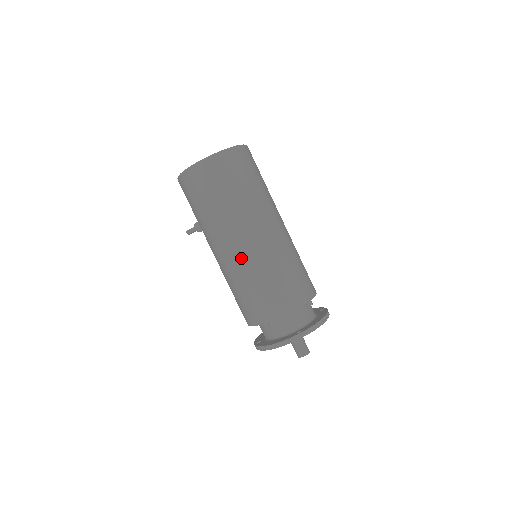
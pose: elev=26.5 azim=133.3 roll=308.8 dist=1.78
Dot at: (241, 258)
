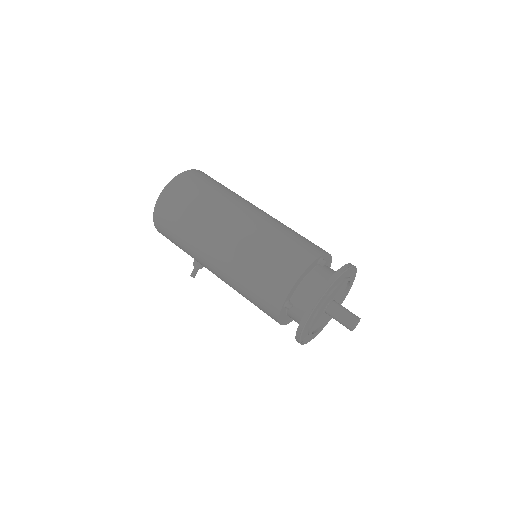
Dot at: (229, 253)
